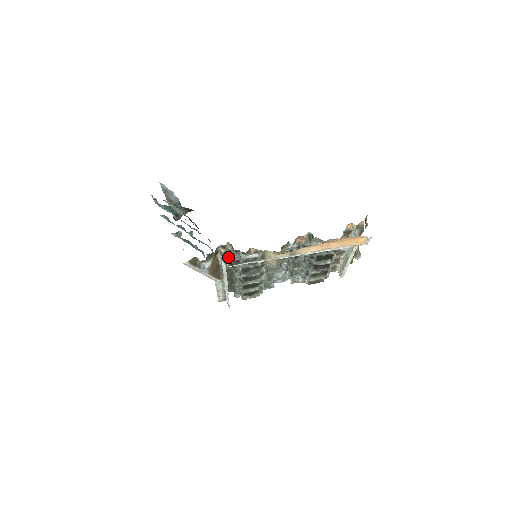
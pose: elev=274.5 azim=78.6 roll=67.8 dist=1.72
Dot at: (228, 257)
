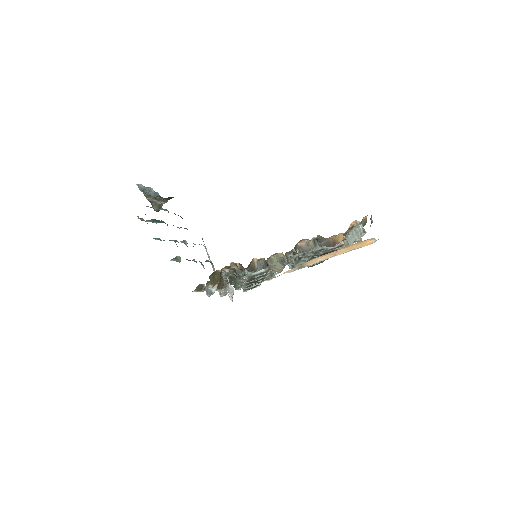
Dot at: (231, 271)
